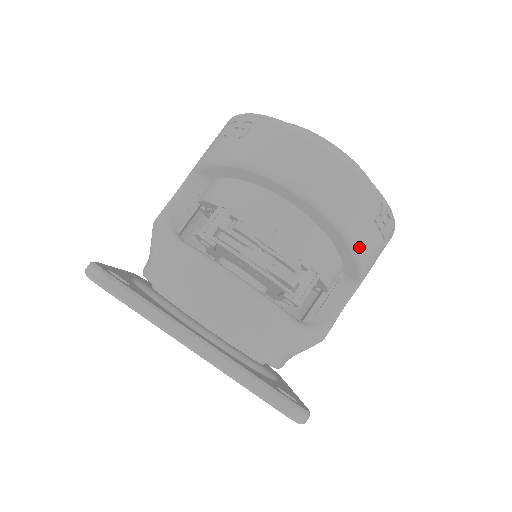
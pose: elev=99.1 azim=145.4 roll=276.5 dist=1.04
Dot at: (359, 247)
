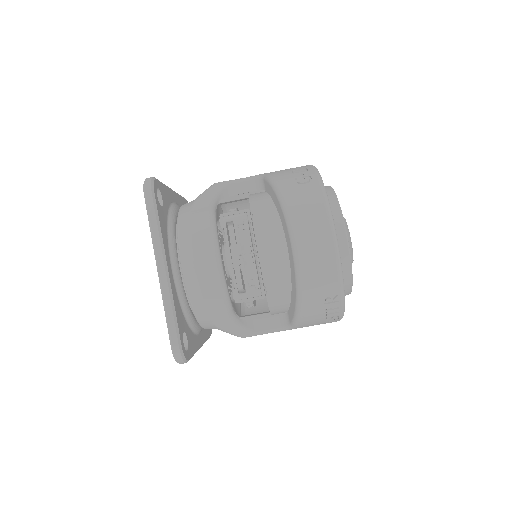
Dot at: (302, 305)
